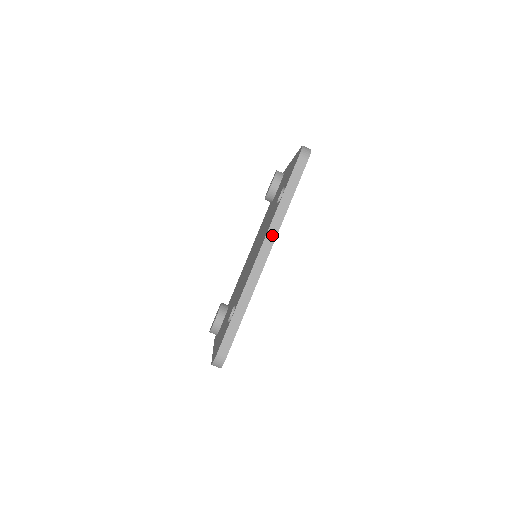
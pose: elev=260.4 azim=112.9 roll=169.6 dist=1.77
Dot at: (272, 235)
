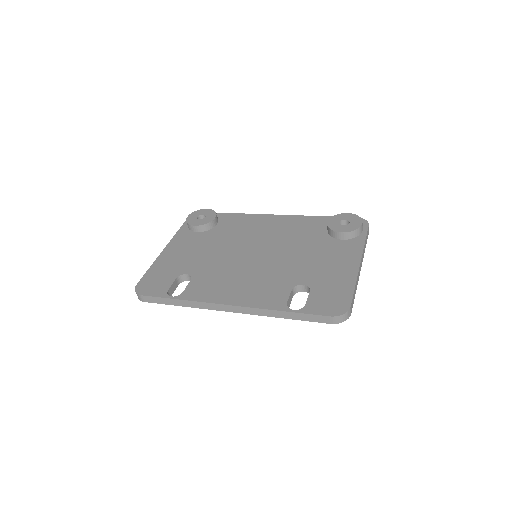
Dot at: (250, 311)
